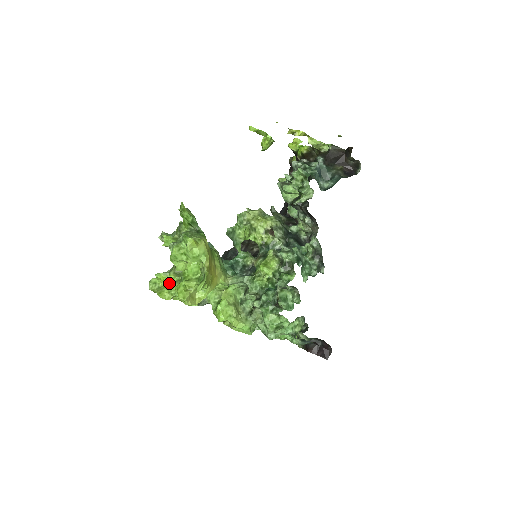
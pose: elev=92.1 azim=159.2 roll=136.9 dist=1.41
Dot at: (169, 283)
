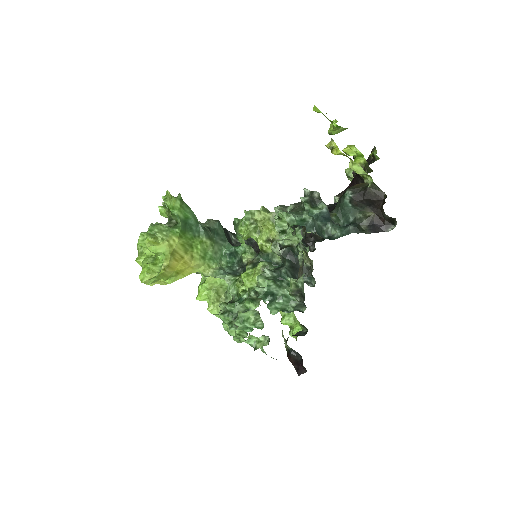
Dot at: (146, 255)
